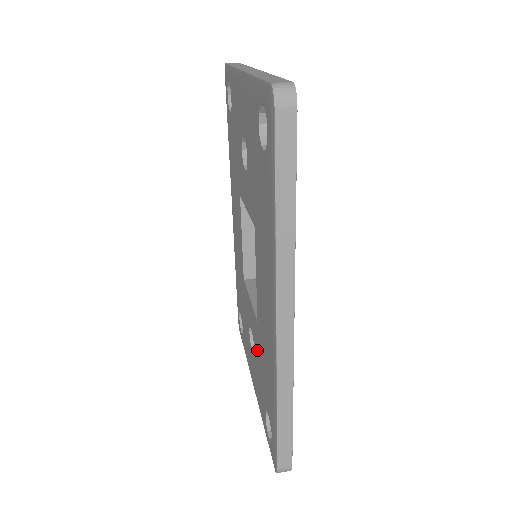
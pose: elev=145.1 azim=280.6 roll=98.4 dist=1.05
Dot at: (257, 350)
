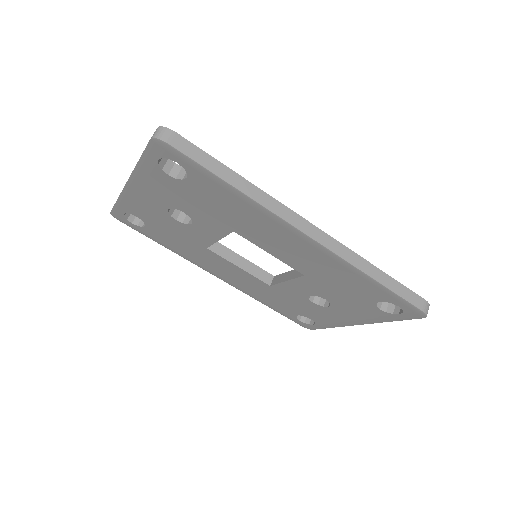
Dot at: (327, 292)
